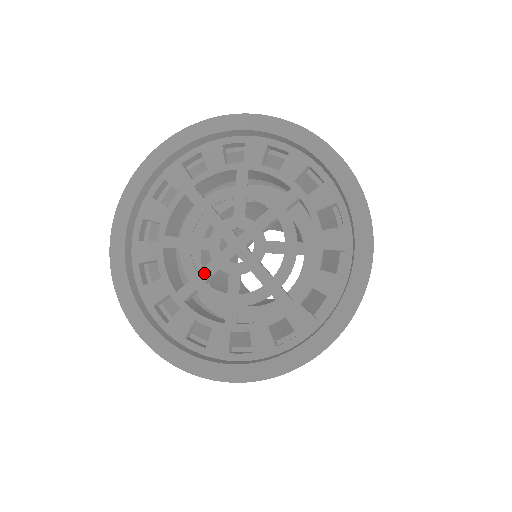
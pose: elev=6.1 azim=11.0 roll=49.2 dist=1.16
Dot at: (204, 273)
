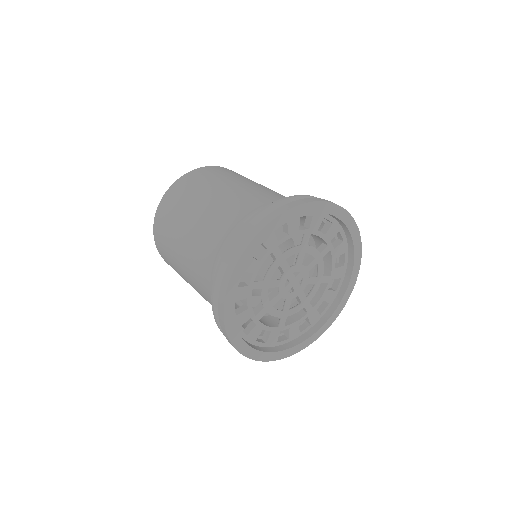
Dot at: (273, 301)
